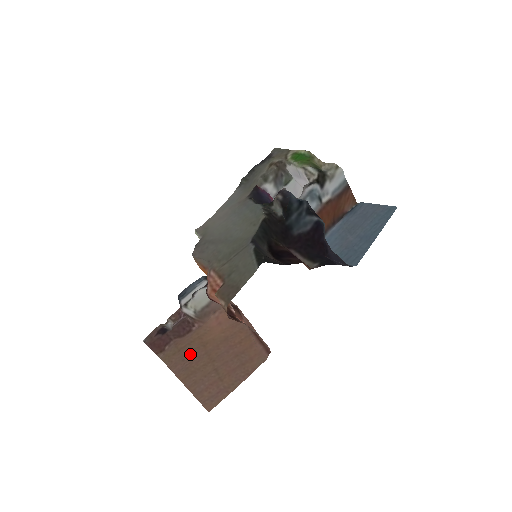
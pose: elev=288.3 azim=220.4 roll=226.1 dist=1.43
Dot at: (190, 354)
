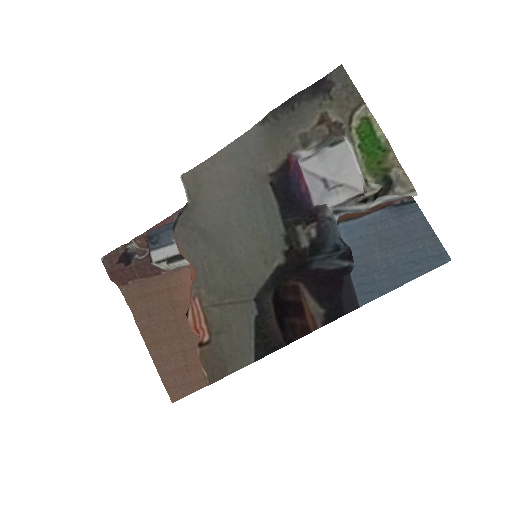
Dot at: (157, 311)
